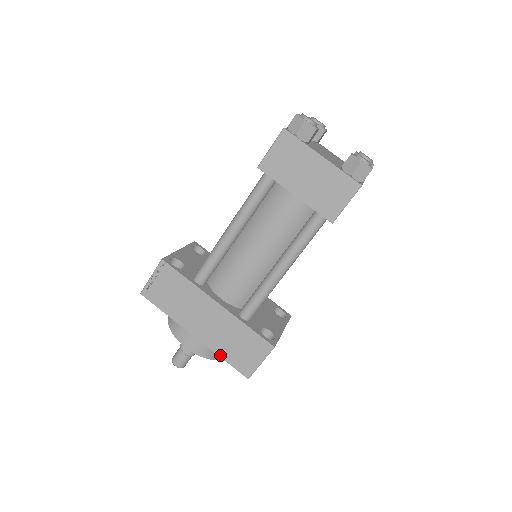
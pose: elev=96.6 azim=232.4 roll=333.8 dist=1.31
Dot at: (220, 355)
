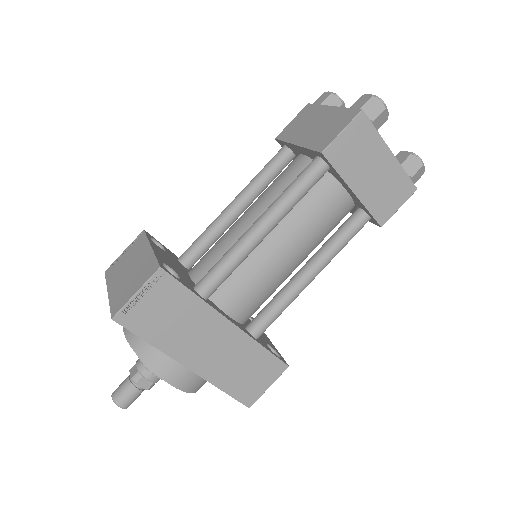
Dot at: (220, 387)
